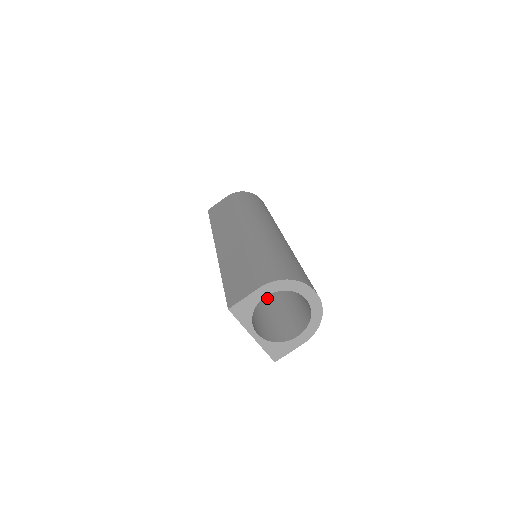
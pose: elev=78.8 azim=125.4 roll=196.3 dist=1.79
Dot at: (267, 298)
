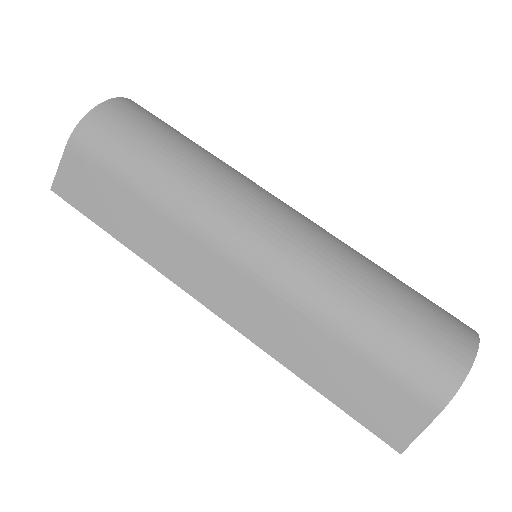
Dot at: occluded
